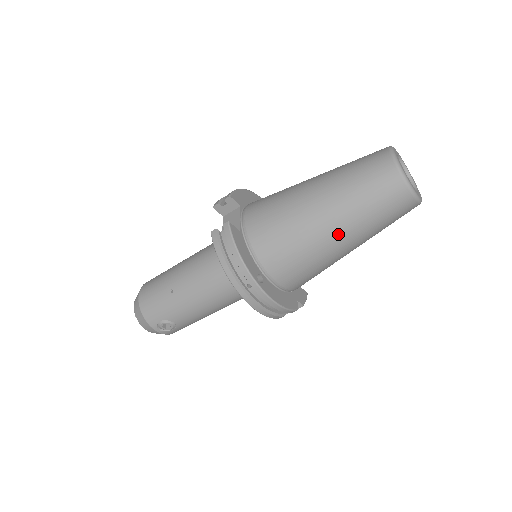
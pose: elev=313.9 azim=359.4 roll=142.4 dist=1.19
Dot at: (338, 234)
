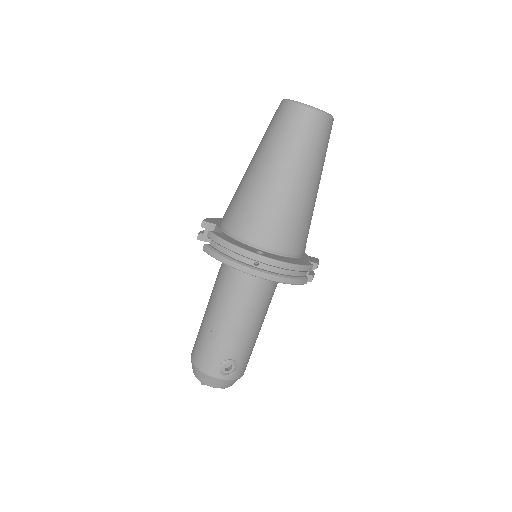
Dot at: (291, 178)
